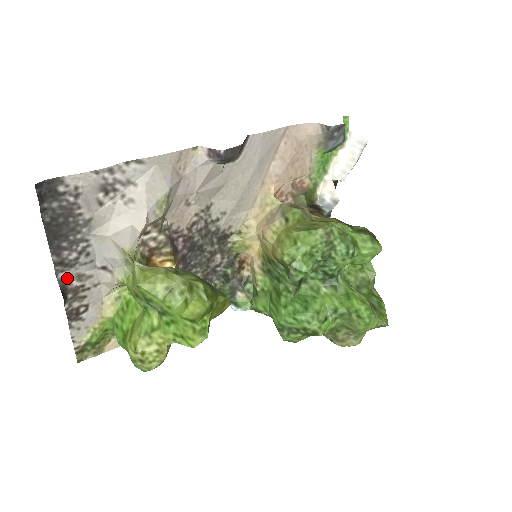
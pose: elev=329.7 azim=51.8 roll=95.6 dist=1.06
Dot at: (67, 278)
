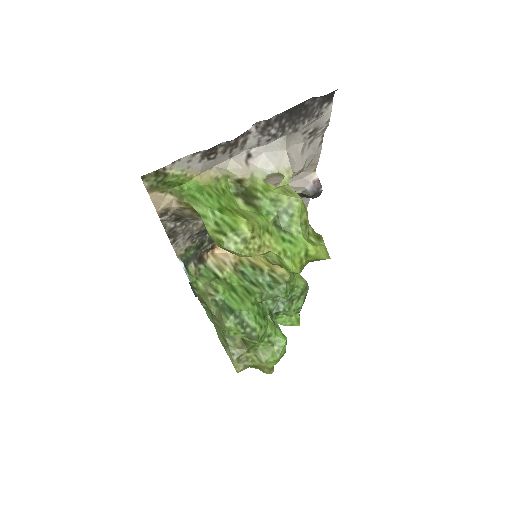
Dot at: (247, 132)
